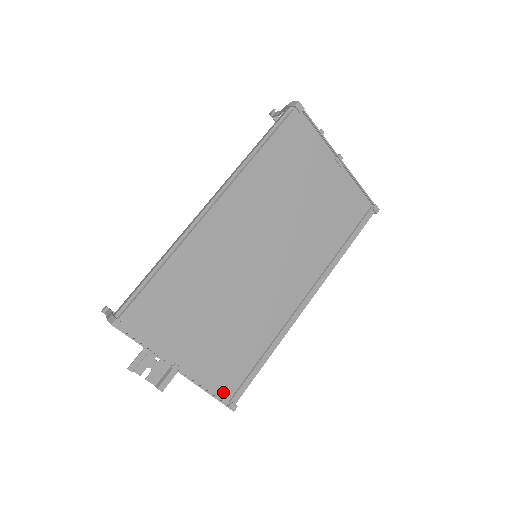
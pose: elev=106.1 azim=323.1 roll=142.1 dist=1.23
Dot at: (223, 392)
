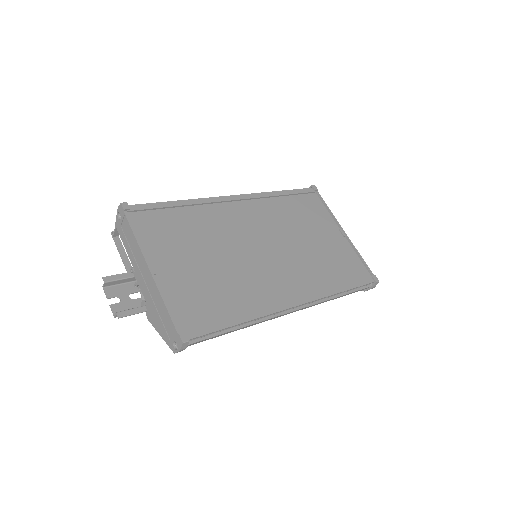
Dot at: (181, 321)
